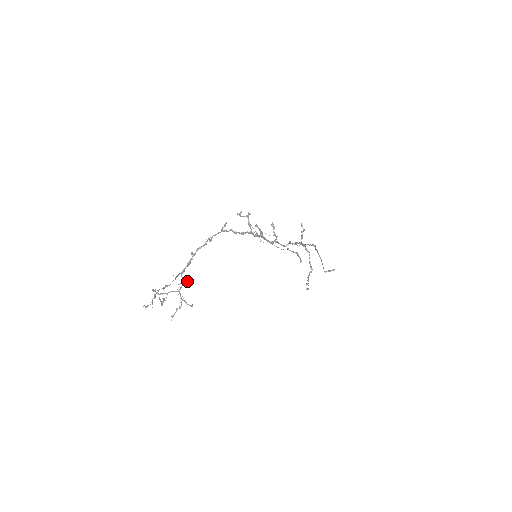
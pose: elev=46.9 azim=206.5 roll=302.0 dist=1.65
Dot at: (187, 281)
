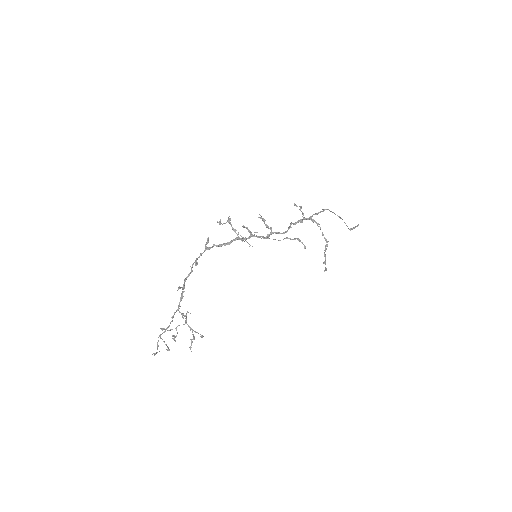
Dot at: occluded
